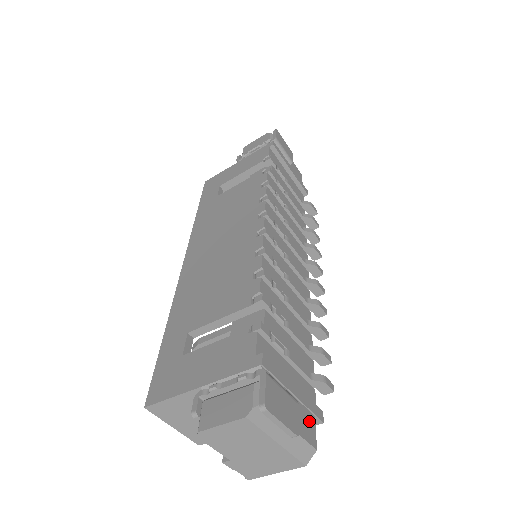
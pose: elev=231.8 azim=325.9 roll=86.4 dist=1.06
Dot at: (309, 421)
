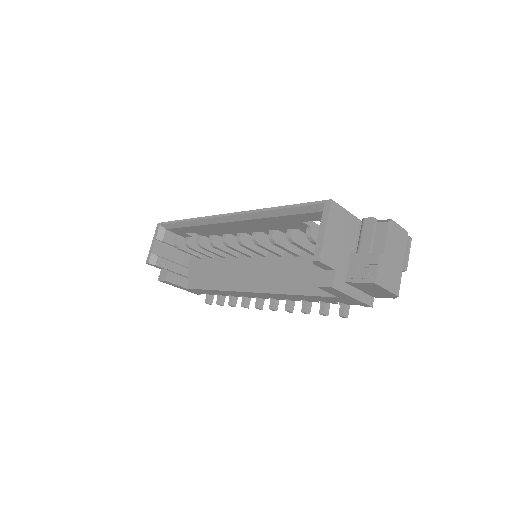
Dot at: occluded
